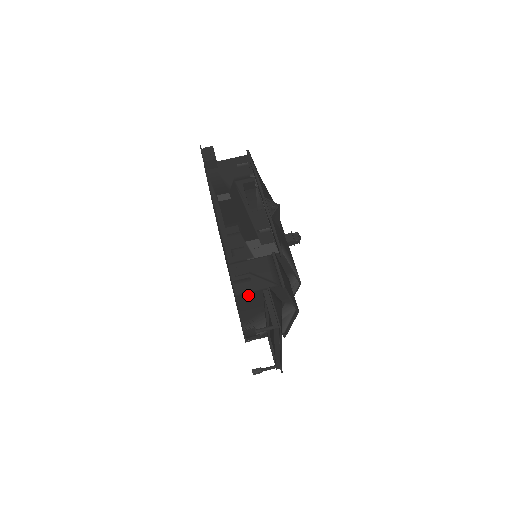
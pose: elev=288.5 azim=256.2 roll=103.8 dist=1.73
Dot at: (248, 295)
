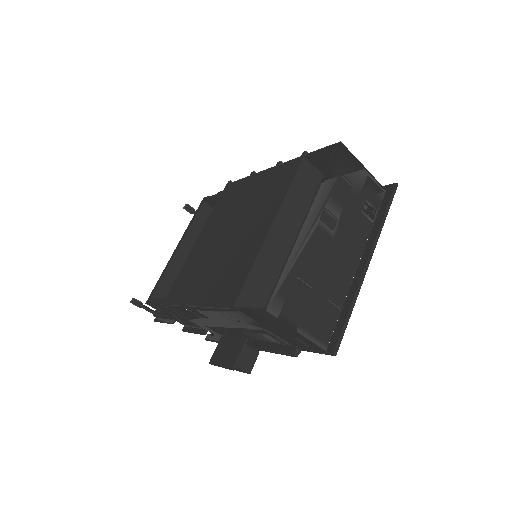
Dot at: occluded
